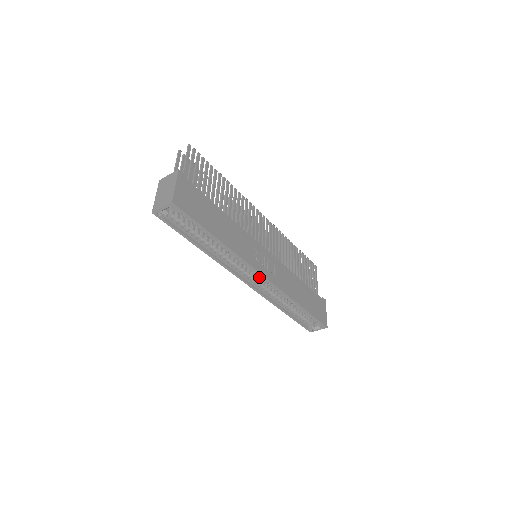
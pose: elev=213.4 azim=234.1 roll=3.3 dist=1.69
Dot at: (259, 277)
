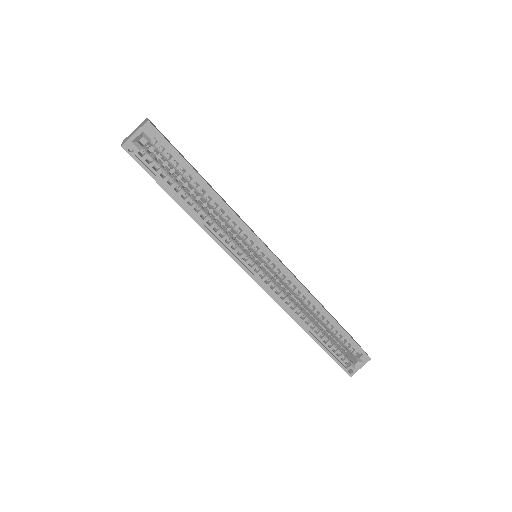
Dot at: (268, 273)
